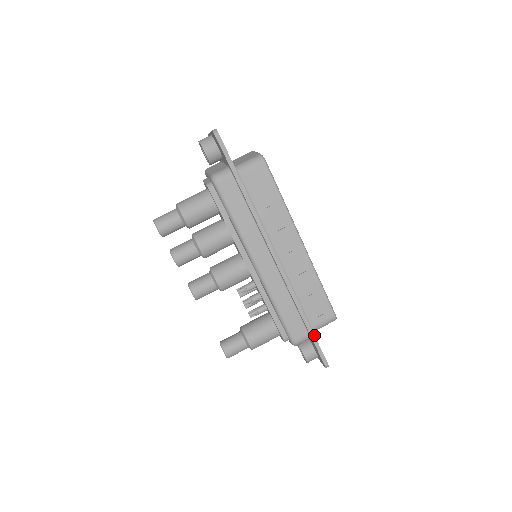
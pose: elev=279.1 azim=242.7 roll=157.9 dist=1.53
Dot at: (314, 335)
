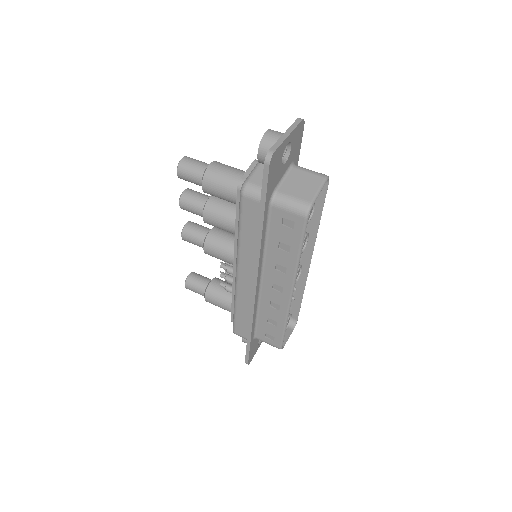
Dot at: (250, 345)
